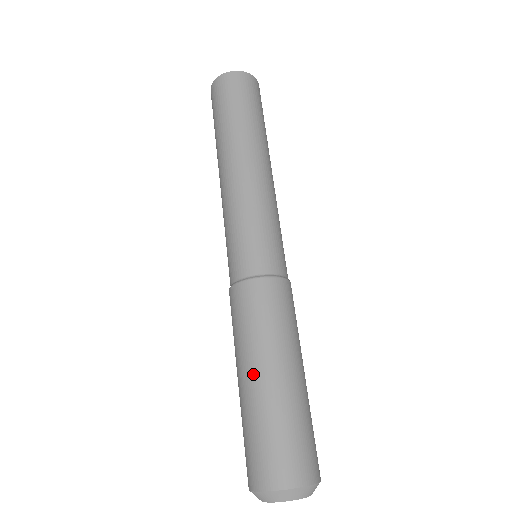
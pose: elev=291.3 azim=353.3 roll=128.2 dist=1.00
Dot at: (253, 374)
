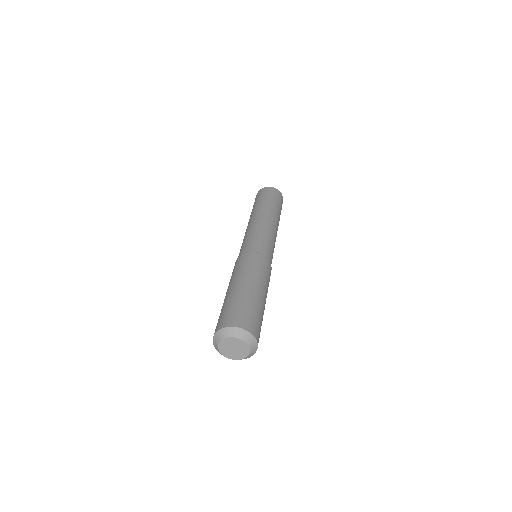
Dot at: (232, 287)
